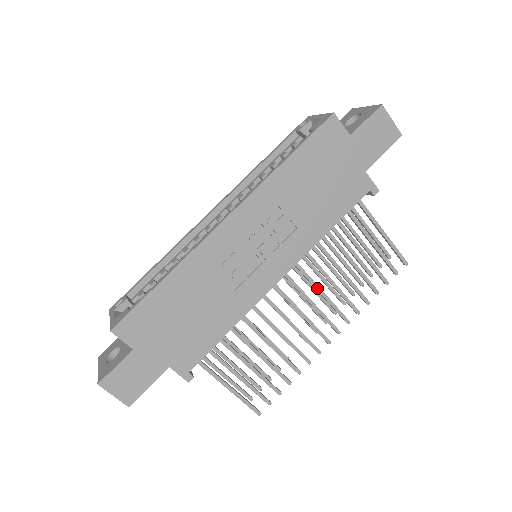
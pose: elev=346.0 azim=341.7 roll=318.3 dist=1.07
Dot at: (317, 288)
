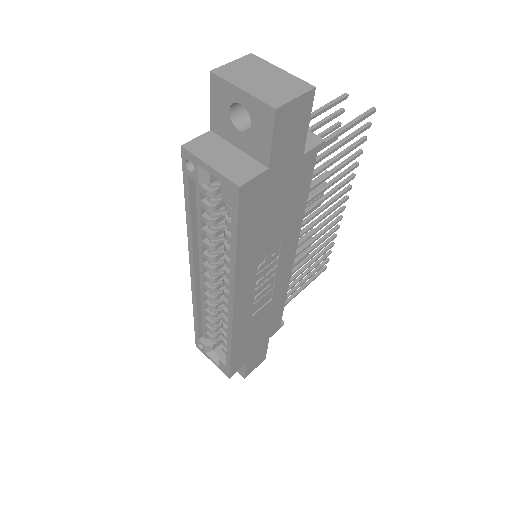
Dot at: (316, 215)
